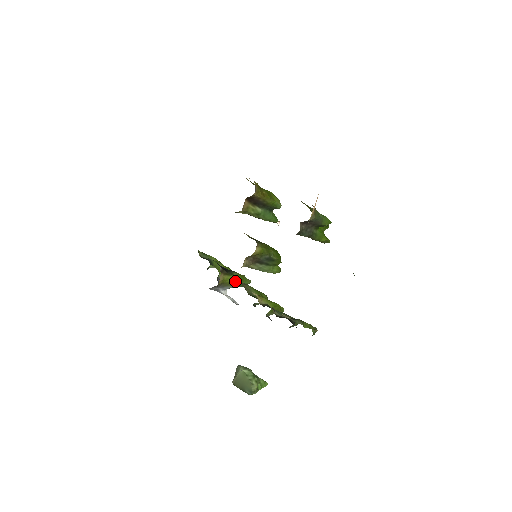
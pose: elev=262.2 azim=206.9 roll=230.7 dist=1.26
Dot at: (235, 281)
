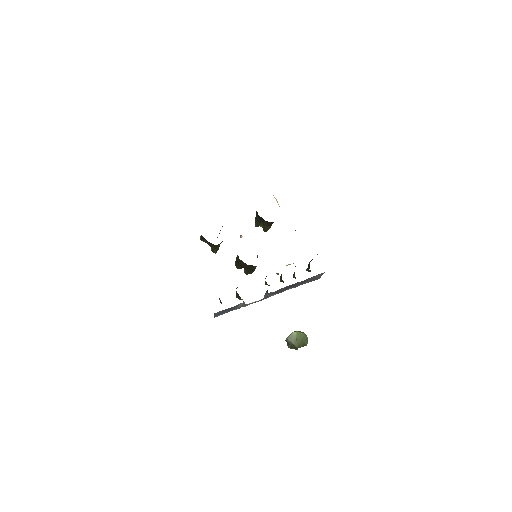
Dot at: occluded
